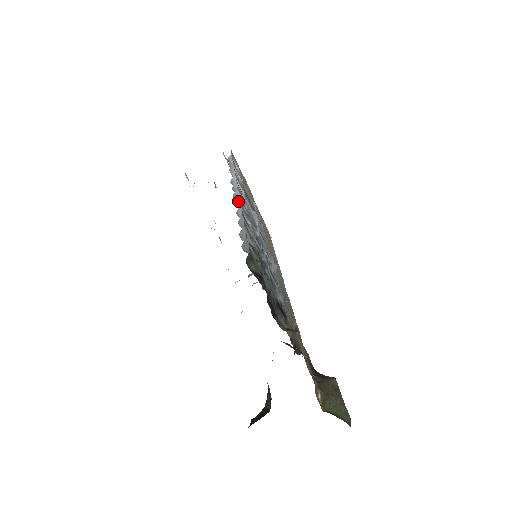
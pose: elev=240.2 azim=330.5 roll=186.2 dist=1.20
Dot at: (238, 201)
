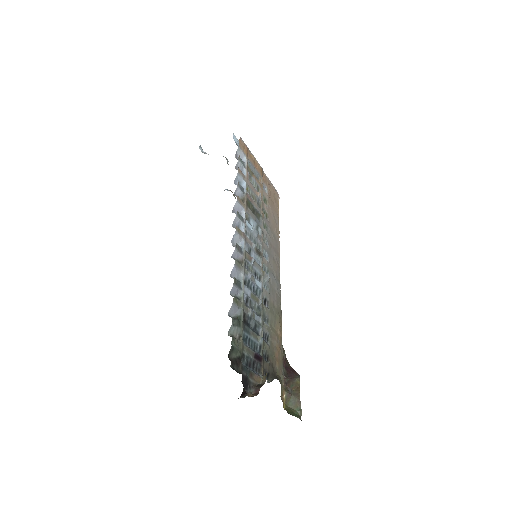
Dot at: (234, 253)
